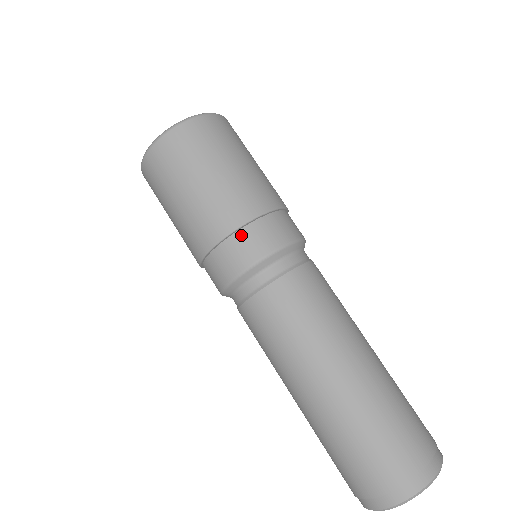
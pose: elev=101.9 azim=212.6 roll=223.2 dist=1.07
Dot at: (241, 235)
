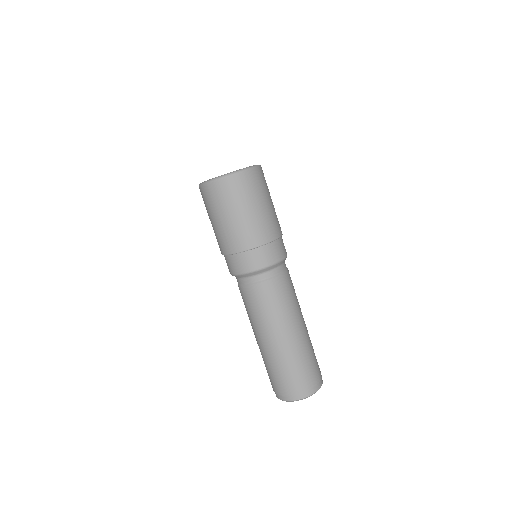
Dot at: (264, 249)
